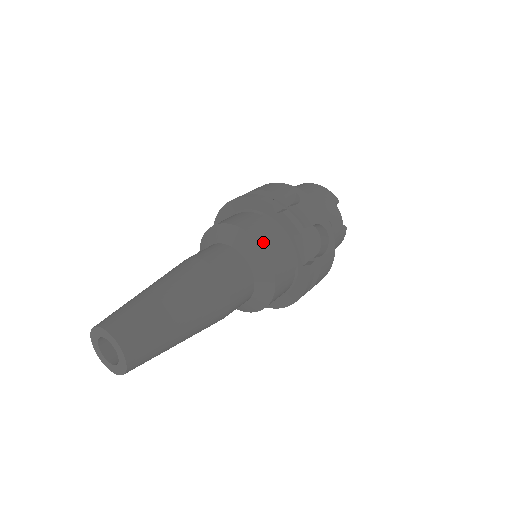
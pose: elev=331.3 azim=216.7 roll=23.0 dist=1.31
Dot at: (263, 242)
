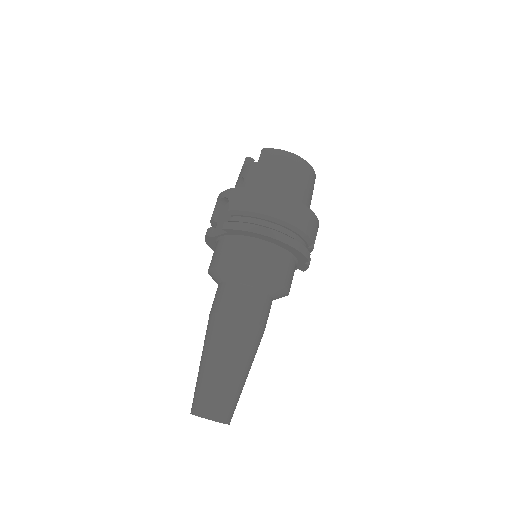
Dot at: occluded
